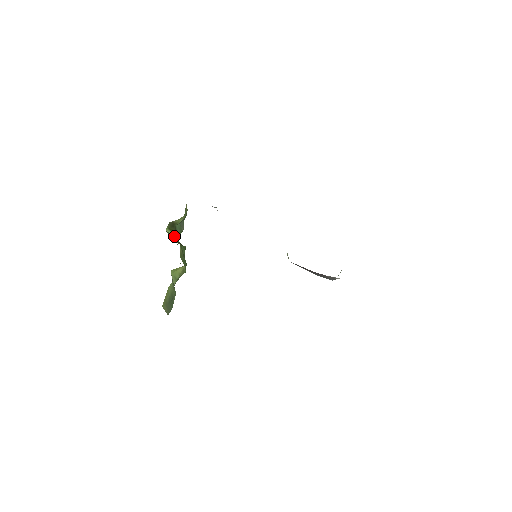
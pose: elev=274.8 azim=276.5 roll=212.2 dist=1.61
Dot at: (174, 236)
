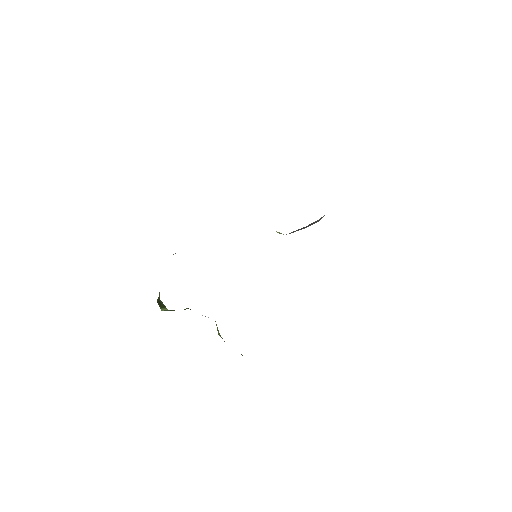
Dot at: occluded
